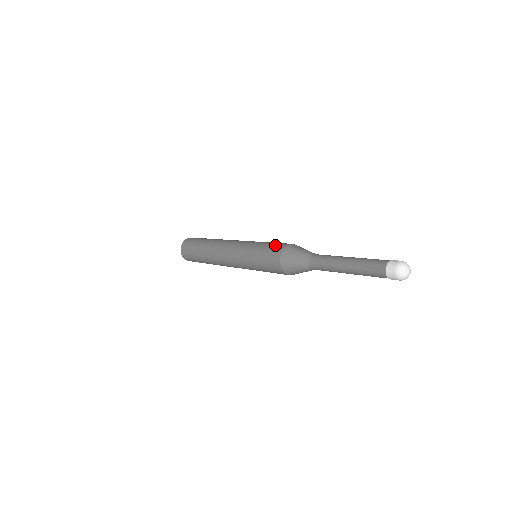
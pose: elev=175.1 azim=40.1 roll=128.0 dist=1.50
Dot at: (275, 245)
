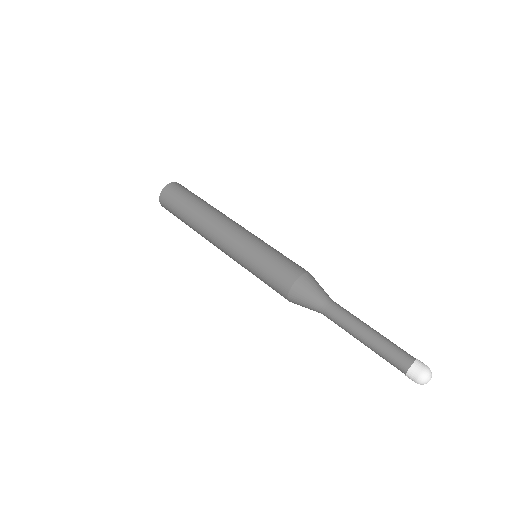
Dot at: (291, 263)
